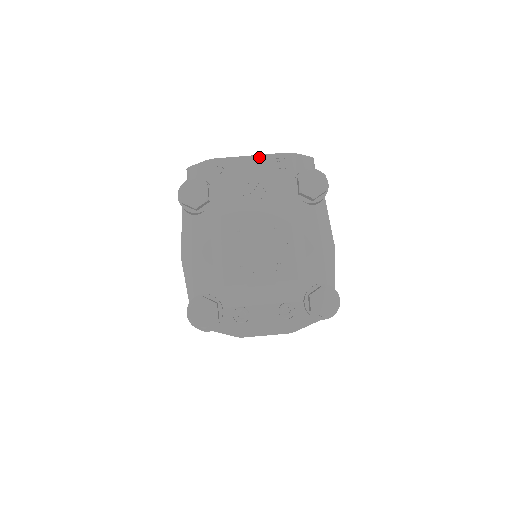
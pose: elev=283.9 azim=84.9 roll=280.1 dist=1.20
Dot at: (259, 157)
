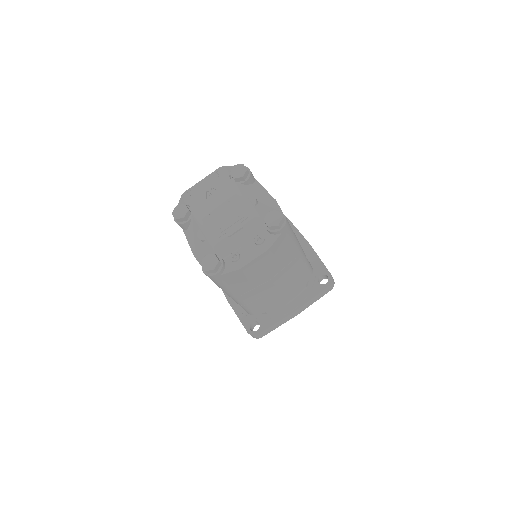
Dot at: (206, 178)
